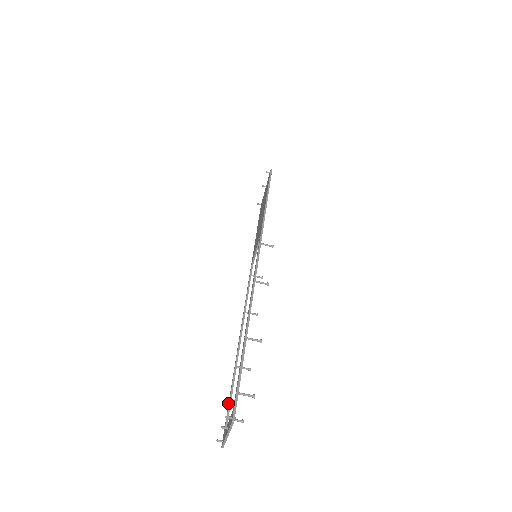
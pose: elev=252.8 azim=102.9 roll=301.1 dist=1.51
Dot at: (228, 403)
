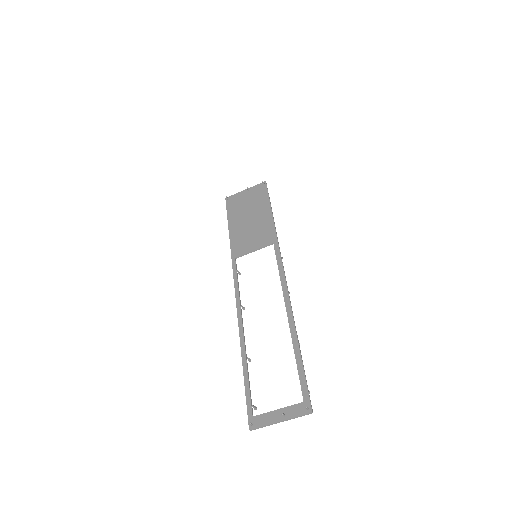
Dot at: (245, 388)
